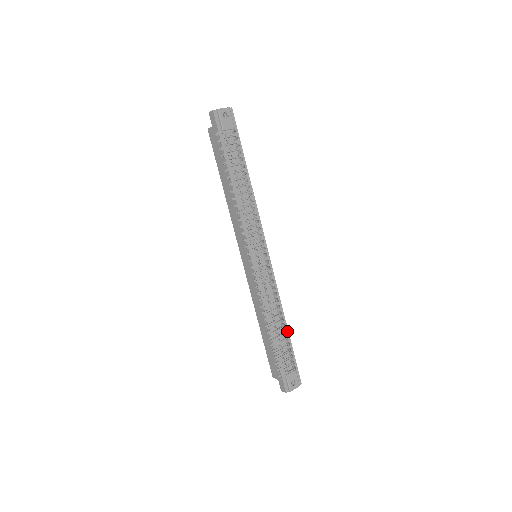
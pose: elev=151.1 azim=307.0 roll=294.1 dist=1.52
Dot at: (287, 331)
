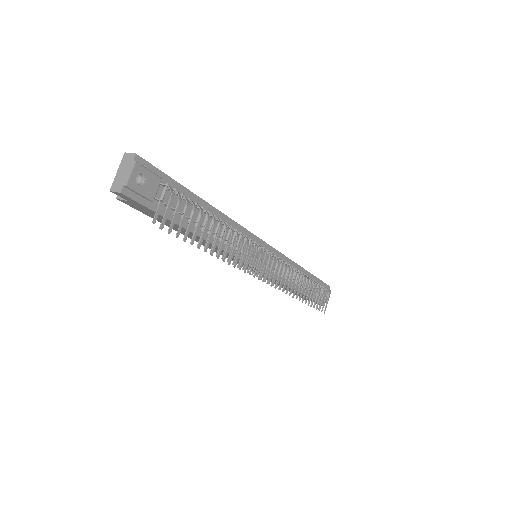
Dot at: (308, 273)
